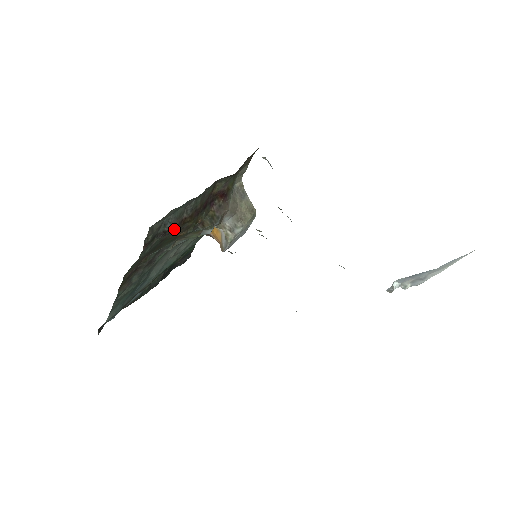
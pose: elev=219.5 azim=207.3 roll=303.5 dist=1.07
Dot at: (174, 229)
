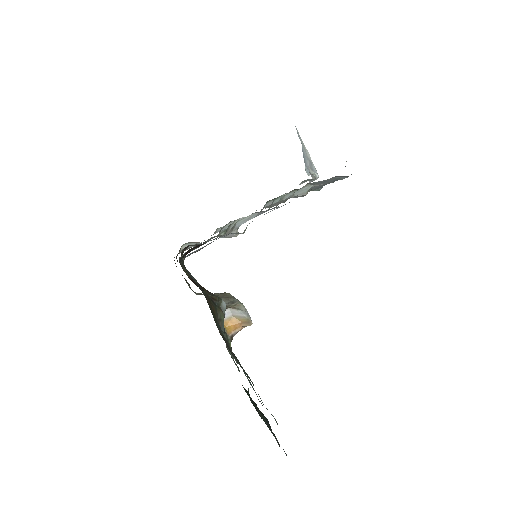
Dot at: occluded
